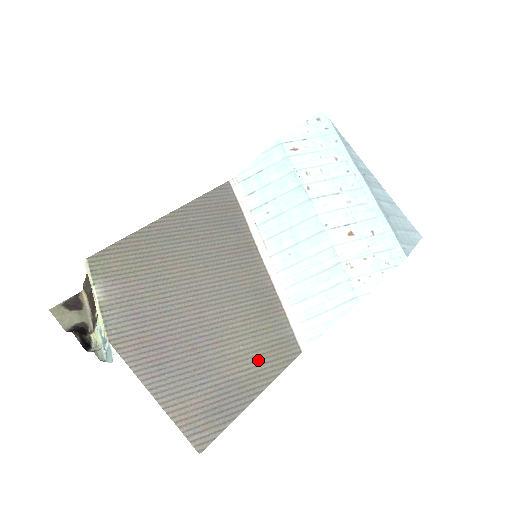
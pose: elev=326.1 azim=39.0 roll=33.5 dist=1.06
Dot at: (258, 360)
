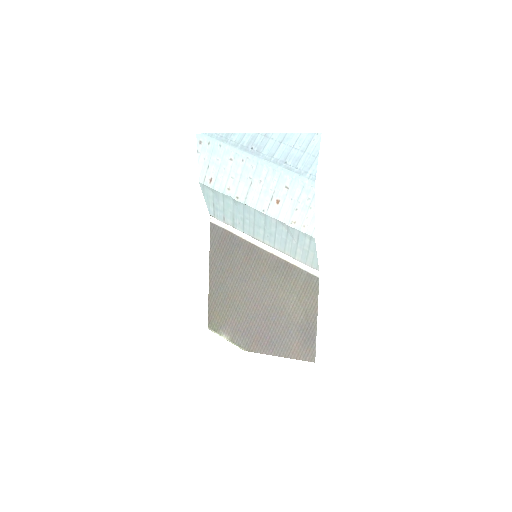
Dot at: (303, 302)
